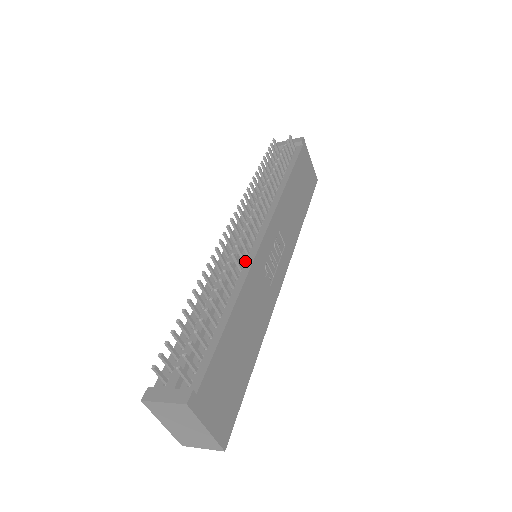
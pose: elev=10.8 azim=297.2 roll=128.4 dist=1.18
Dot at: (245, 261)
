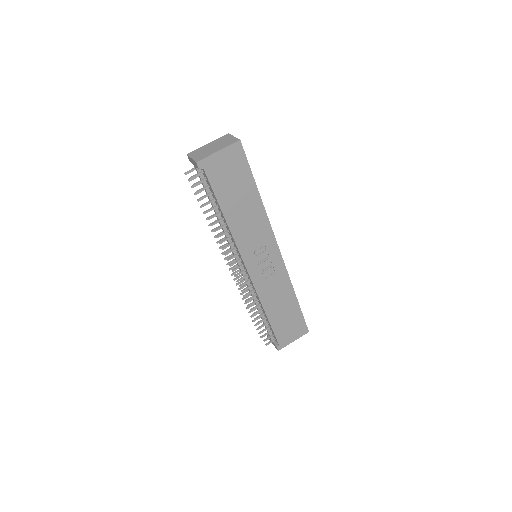
Dot at: (252, 286)
